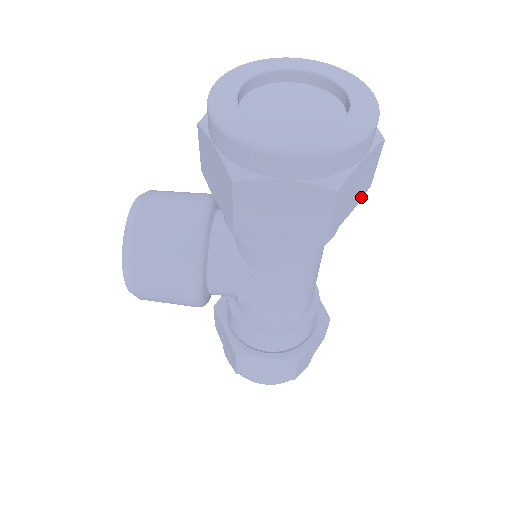
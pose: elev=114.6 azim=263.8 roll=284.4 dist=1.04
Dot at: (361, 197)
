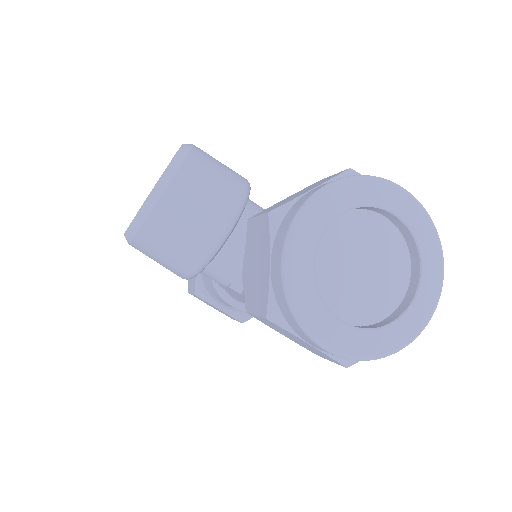
Dot at: occluded
